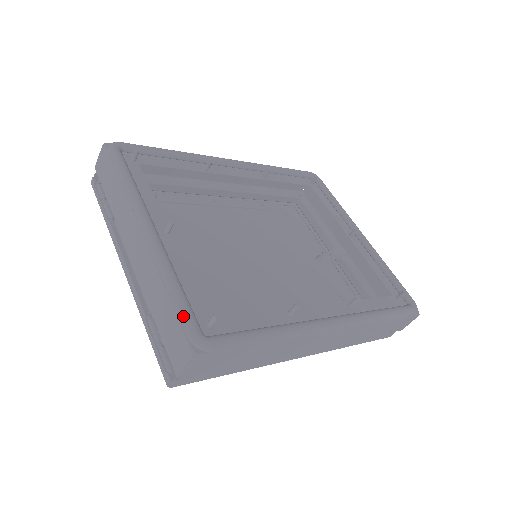
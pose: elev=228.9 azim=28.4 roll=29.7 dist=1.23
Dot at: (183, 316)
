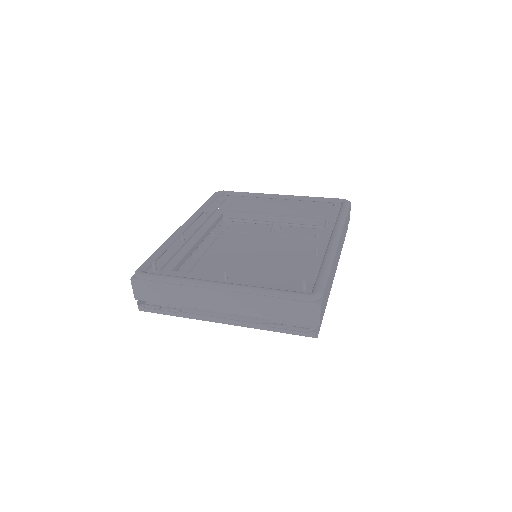
Dot at: (293, 296)
